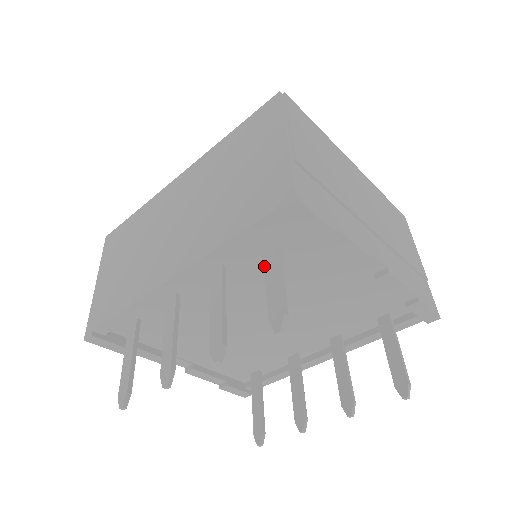
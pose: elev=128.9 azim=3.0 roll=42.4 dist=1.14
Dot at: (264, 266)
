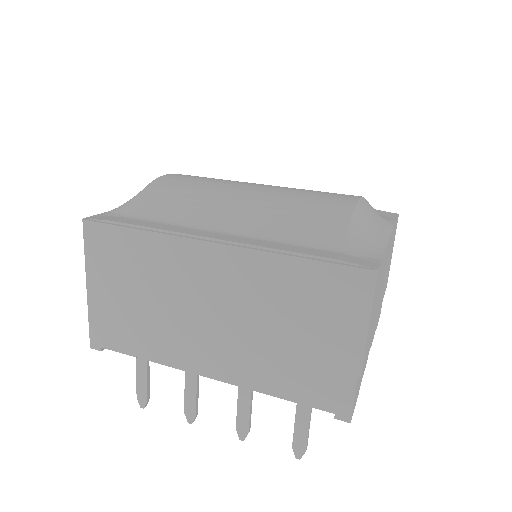
Dot at: (296, 406)
